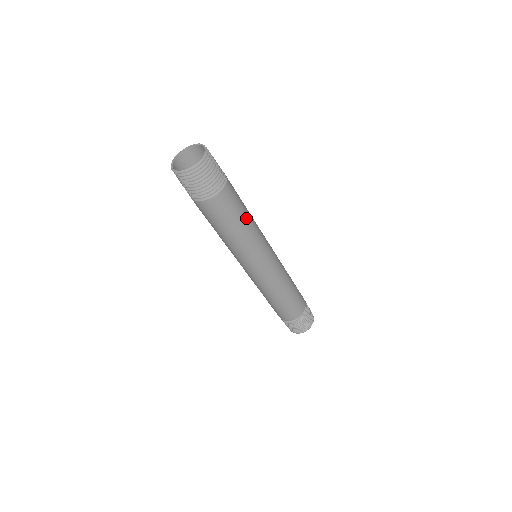
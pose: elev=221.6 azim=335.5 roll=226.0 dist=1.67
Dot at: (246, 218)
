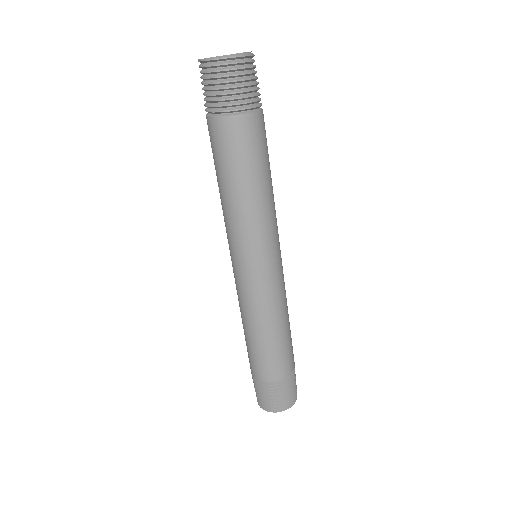
Dot at: (270, 176)
